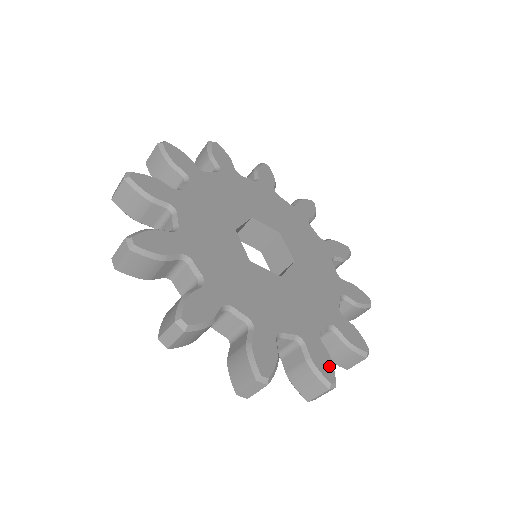
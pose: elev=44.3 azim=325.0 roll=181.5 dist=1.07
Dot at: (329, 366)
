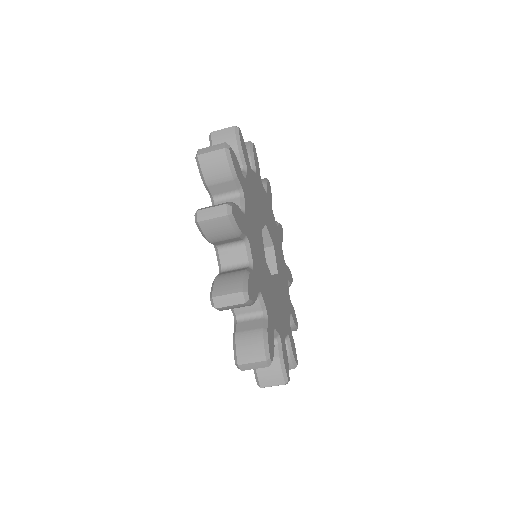
Dot at: (295, 317)
